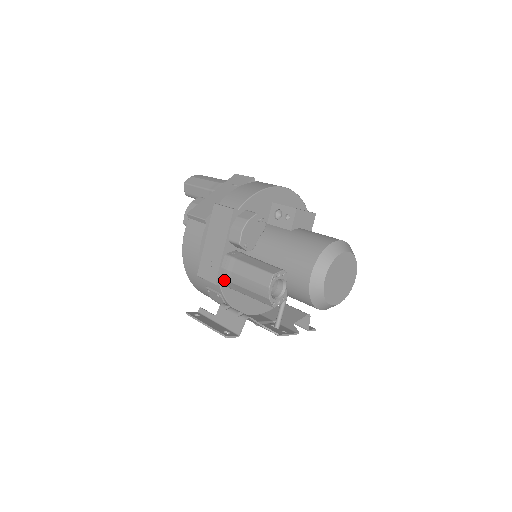
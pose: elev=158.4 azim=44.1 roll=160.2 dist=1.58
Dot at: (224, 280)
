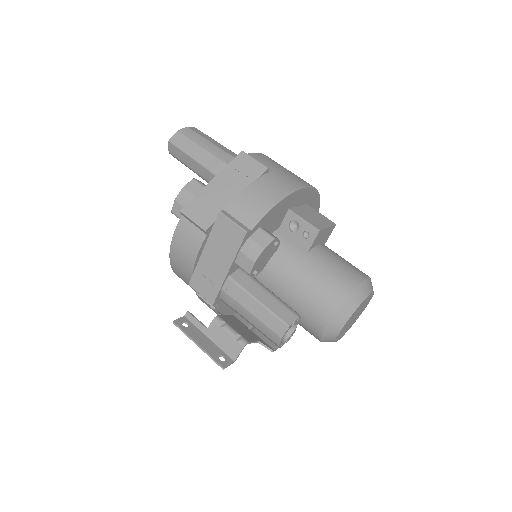
Dot at: (223, 300)
